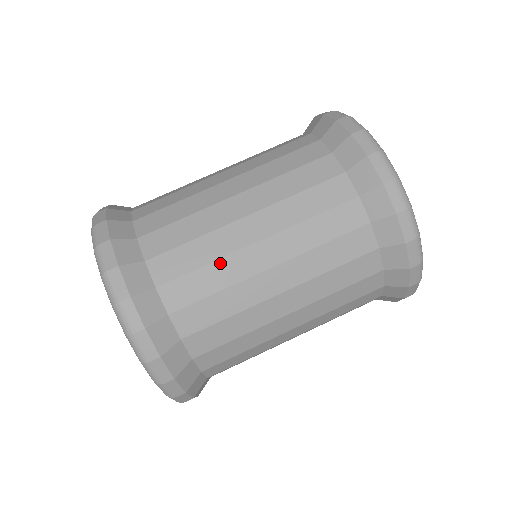
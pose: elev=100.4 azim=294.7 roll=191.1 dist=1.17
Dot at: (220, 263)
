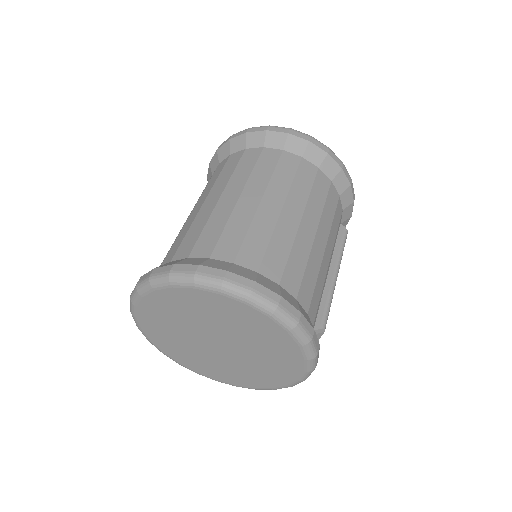
Dot at: (194, 224)
